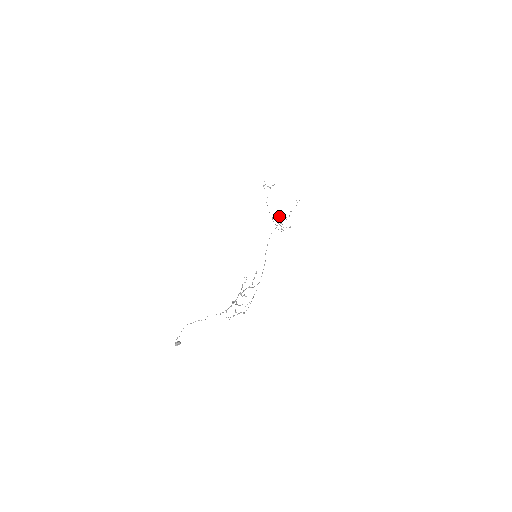
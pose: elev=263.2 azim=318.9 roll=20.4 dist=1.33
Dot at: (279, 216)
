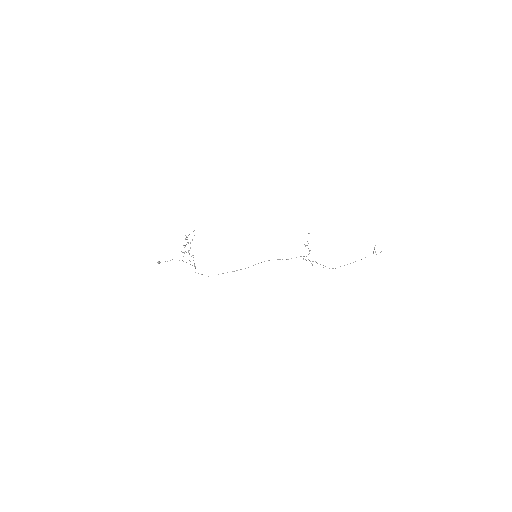
Dot at: (305, 245)
